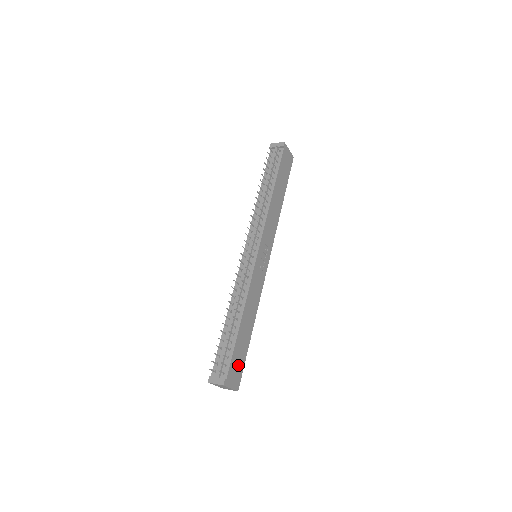
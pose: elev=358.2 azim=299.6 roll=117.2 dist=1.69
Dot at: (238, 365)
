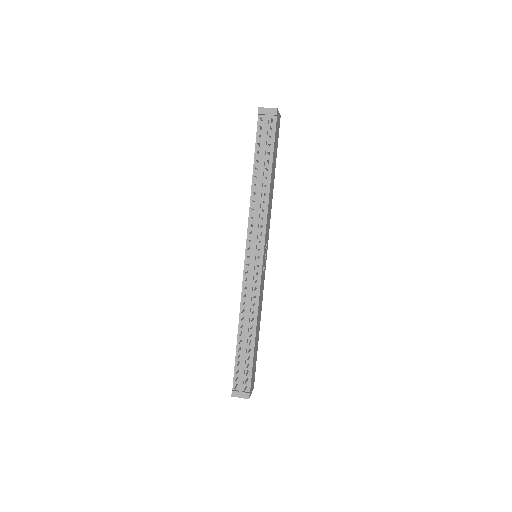
Dot at: (254, 370)
